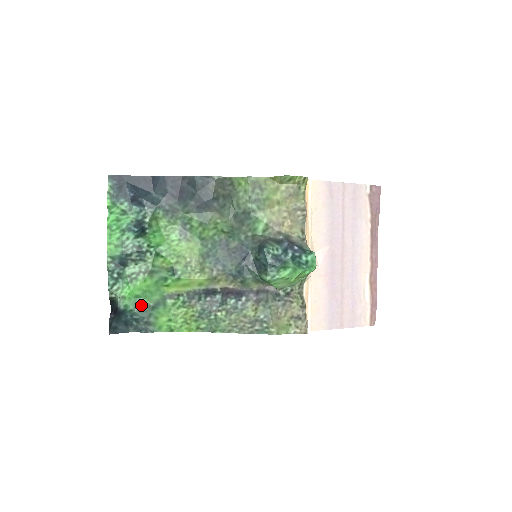
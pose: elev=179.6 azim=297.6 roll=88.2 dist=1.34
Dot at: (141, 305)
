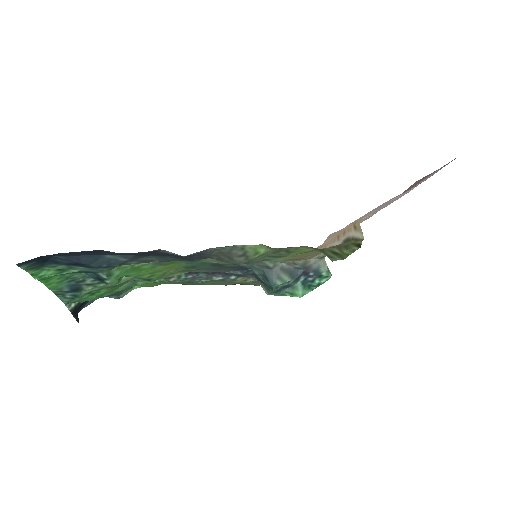
Dot at: (108, 294)
